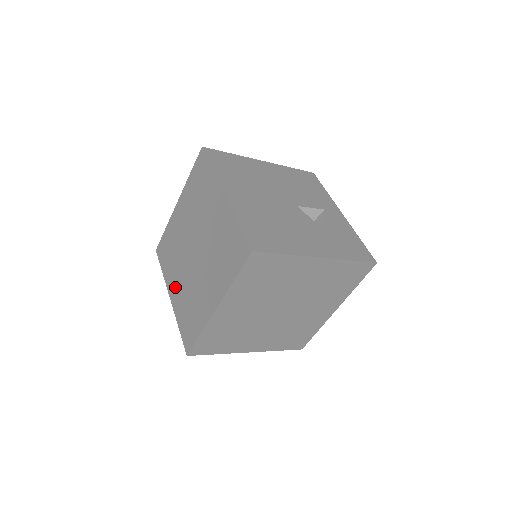
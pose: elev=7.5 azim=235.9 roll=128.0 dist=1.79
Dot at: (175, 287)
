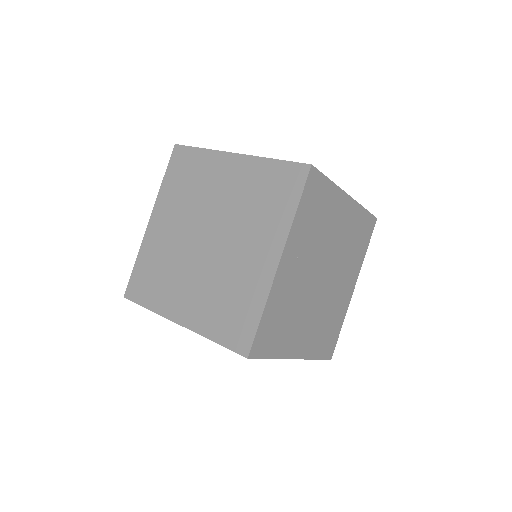
Dot at: (184, 303)
